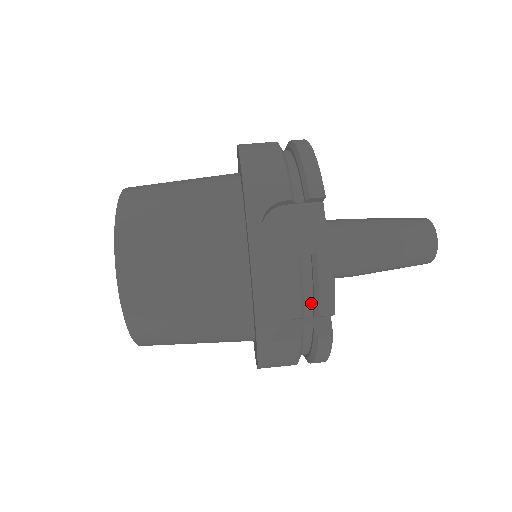
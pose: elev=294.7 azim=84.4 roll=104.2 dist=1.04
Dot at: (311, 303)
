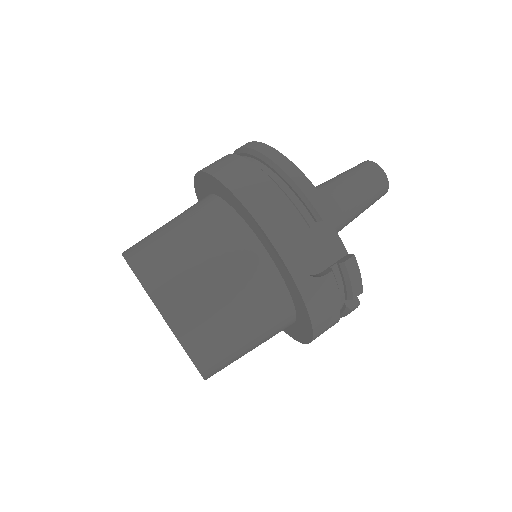
Dot at: (343, 292)
